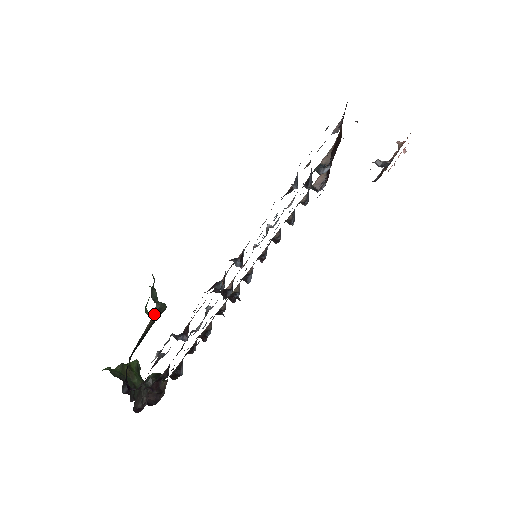
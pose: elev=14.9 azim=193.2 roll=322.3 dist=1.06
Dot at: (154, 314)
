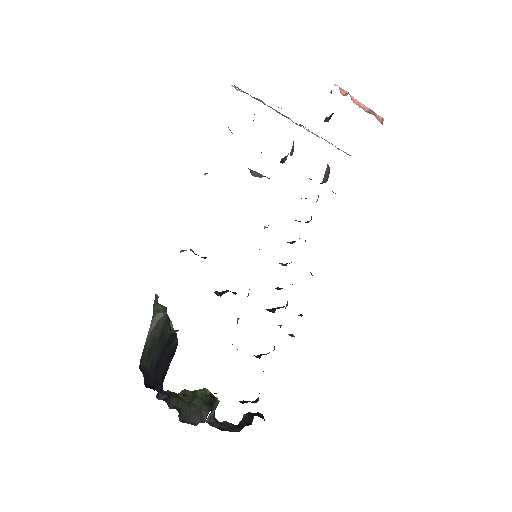
Dot at: (153, 320)
